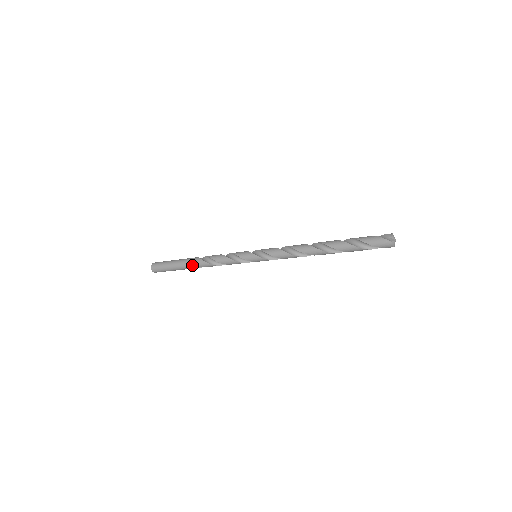
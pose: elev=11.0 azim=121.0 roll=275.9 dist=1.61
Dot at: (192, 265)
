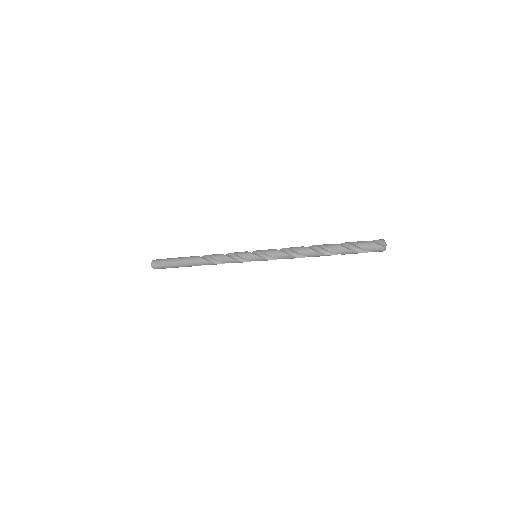
Dot at: (193, 263)
